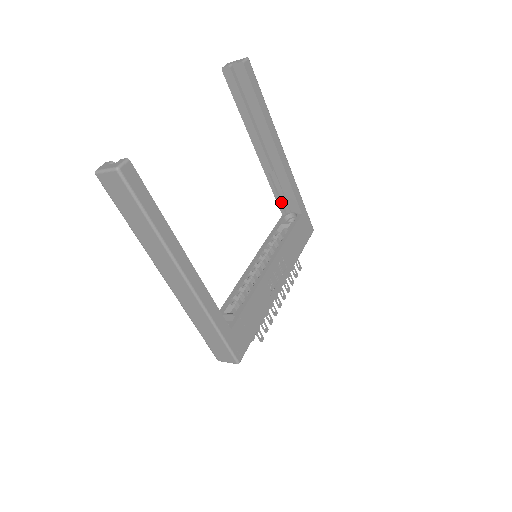
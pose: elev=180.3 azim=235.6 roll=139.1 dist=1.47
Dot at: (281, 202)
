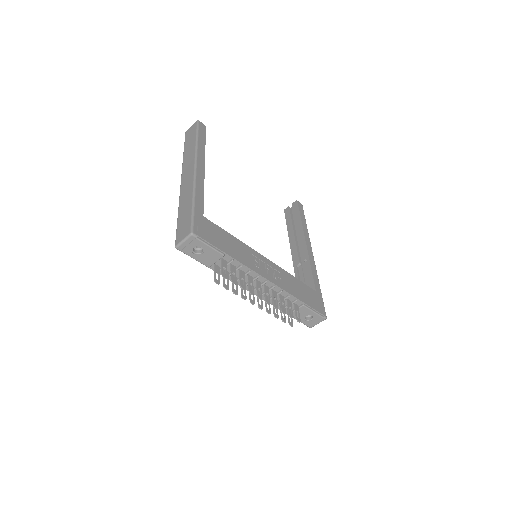
Dot at: occluded
